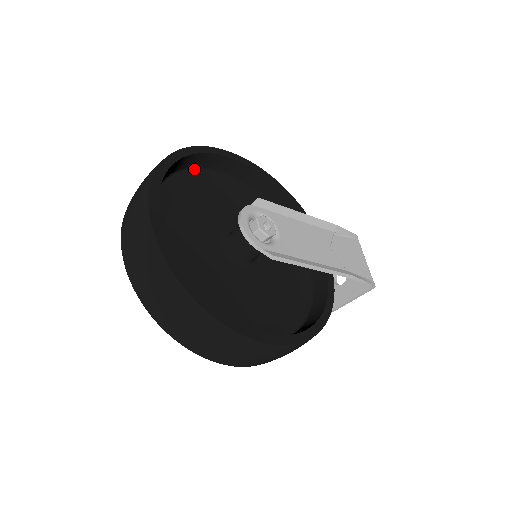
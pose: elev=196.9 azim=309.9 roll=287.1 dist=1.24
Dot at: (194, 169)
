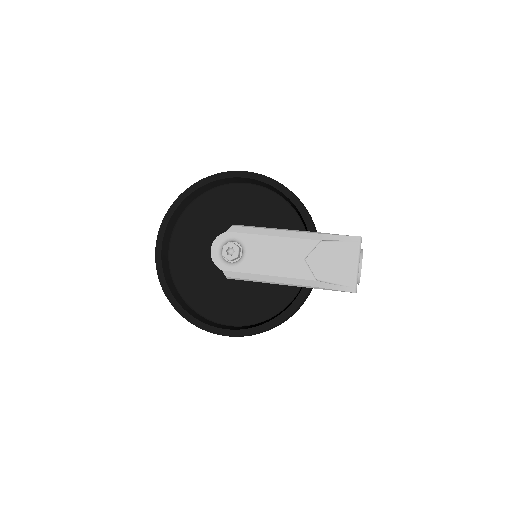
Dot at: (216, 188)
